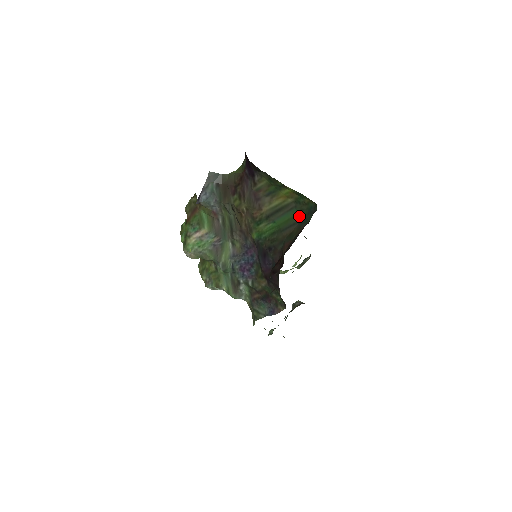
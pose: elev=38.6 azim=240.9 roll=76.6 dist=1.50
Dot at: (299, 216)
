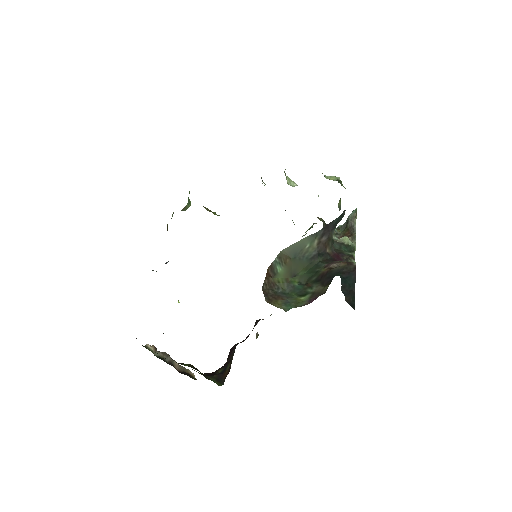
Dot at: occluded
